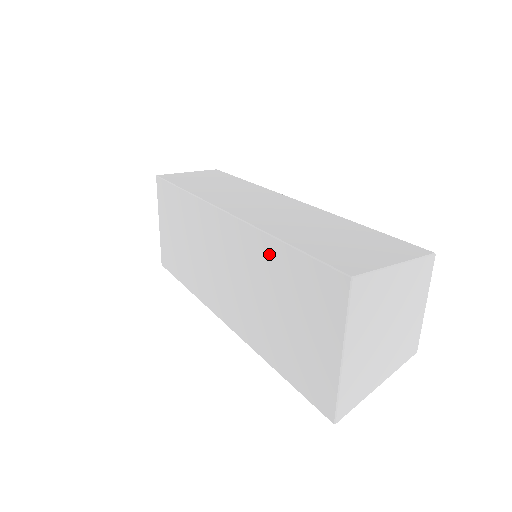
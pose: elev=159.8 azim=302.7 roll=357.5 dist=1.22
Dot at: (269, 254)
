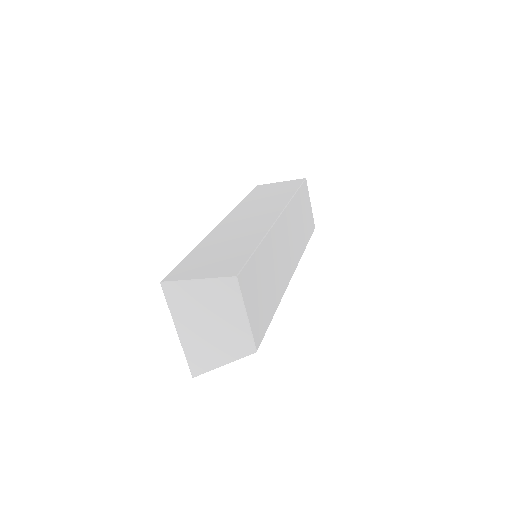
Dot at: occluded
